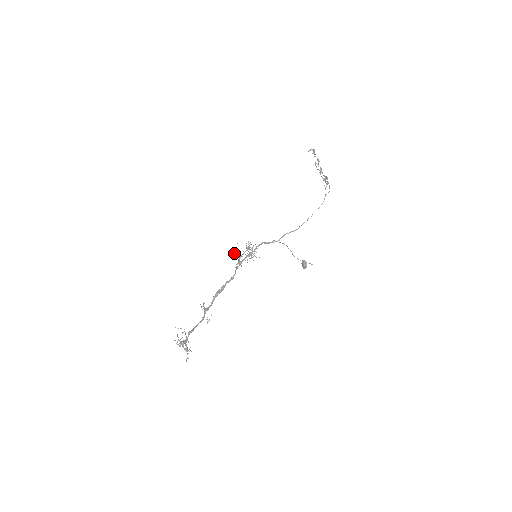
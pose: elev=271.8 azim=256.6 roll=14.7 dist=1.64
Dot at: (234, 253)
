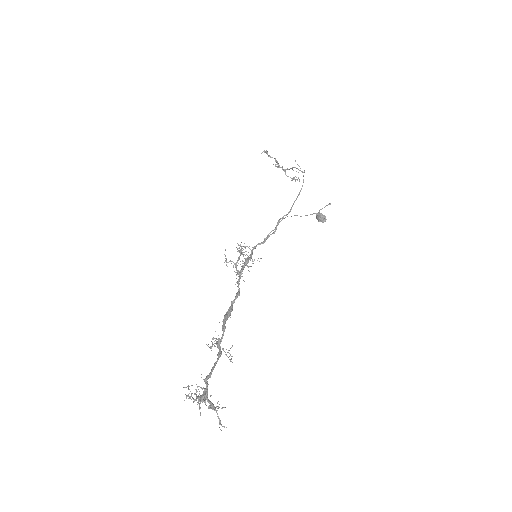
Dot at: (226, 265)
